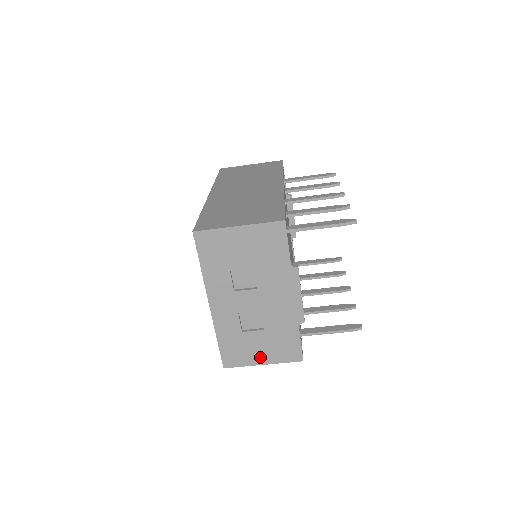
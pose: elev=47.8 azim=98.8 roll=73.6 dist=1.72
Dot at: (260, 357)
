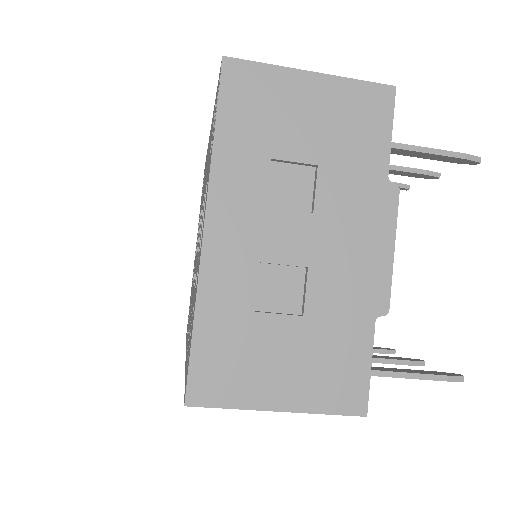
Dot at: (277, 388)
